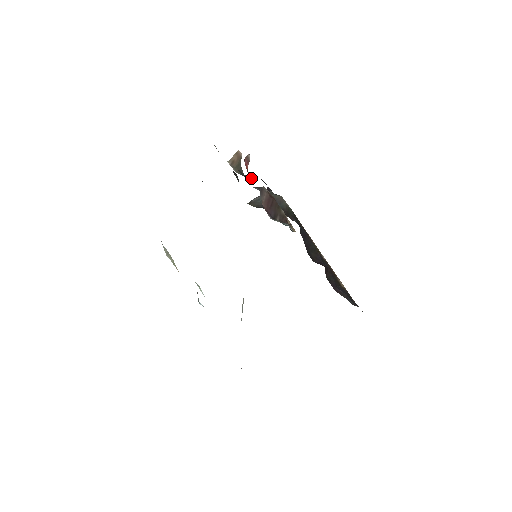
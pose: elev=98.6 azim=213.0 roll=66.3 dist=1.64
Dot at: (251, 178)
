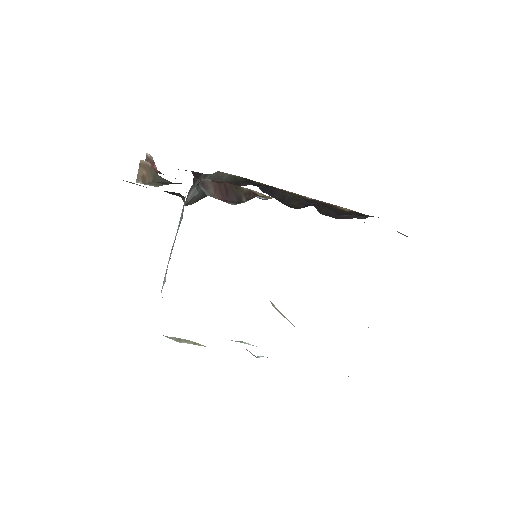
Dot at: occluded
